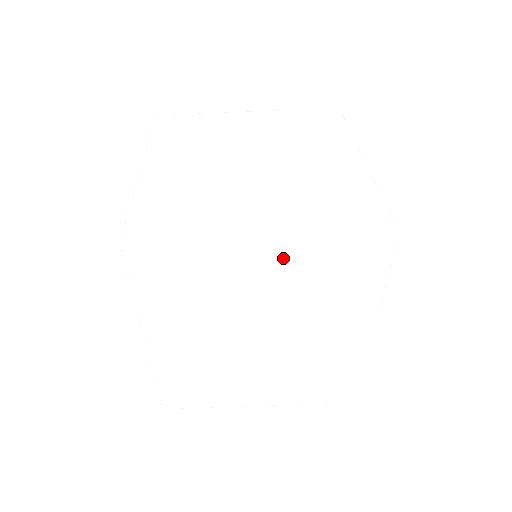
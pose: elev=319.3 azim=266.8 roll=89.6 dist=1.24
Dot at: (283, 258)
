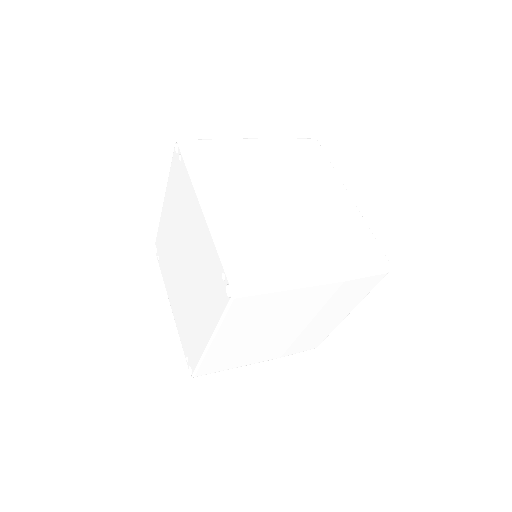
Dot at: (327, 288)
